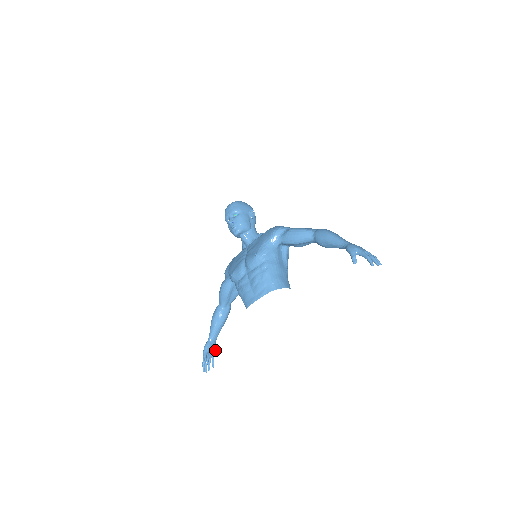
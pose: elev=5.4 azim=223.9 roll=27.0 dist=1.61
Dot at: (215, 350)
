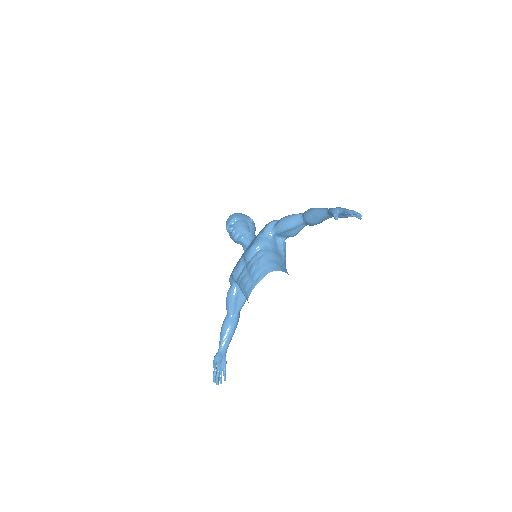
Dot at: (226, 362)
